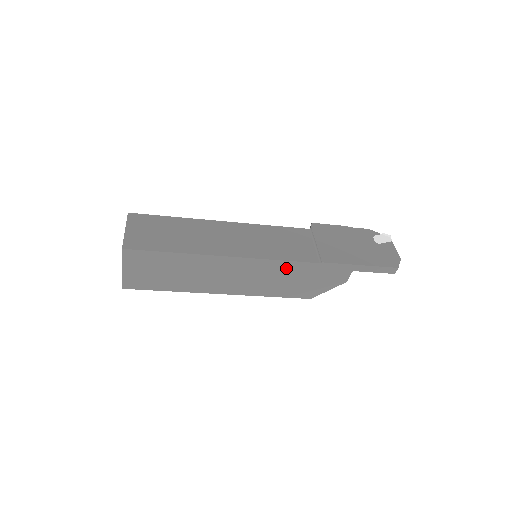
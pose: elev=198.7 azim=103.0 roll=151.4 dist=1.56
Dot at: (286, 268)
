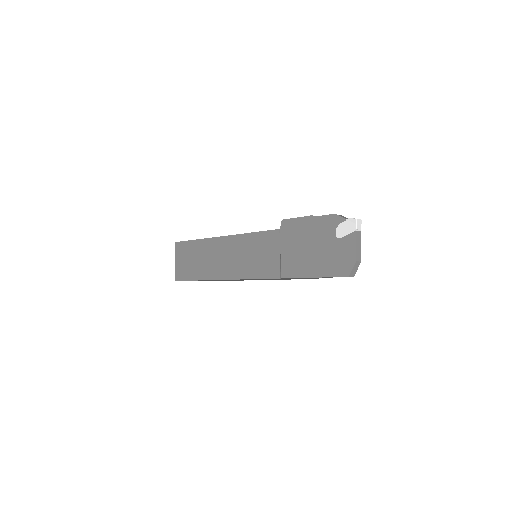
Dot at: occluded
